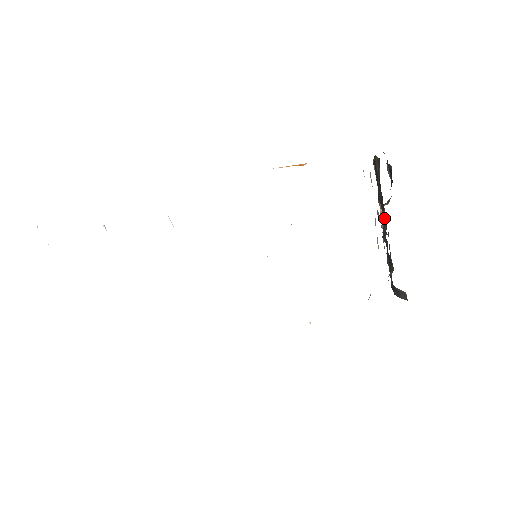
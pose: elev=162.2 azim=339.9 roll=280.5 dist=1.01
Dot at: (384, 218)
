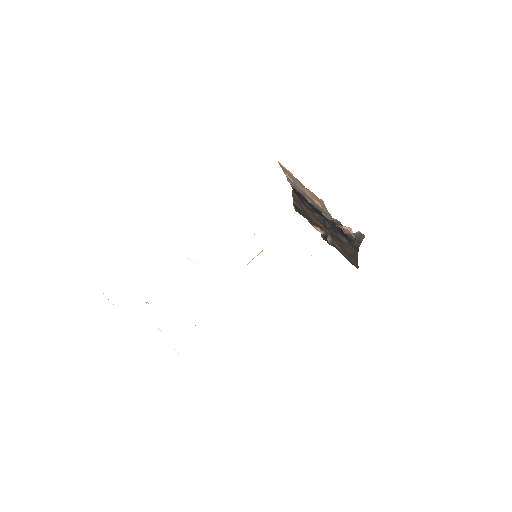
Dot at: (320, 218)
